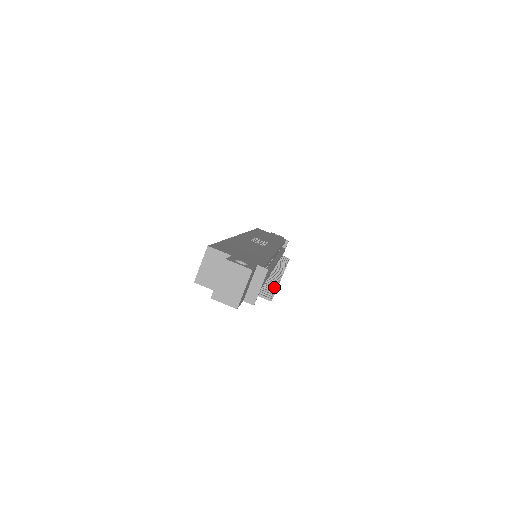
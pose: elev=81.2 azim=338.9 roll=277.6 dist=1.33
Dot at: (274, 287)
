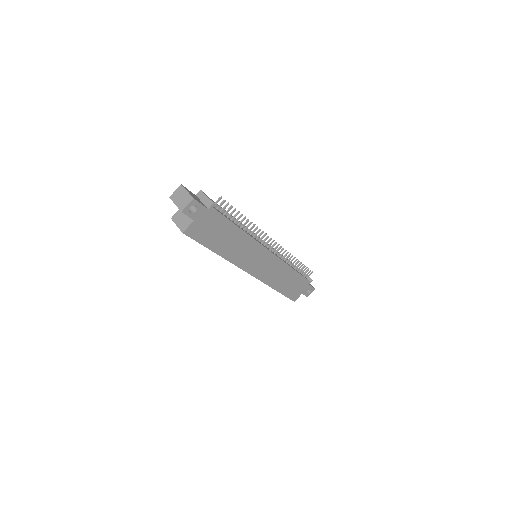
Dot at: (240, 215)
